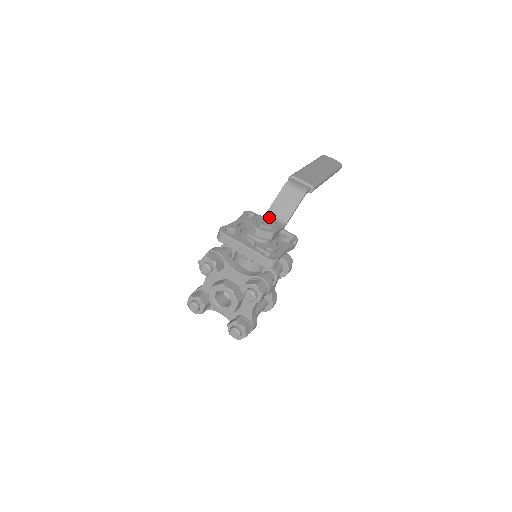
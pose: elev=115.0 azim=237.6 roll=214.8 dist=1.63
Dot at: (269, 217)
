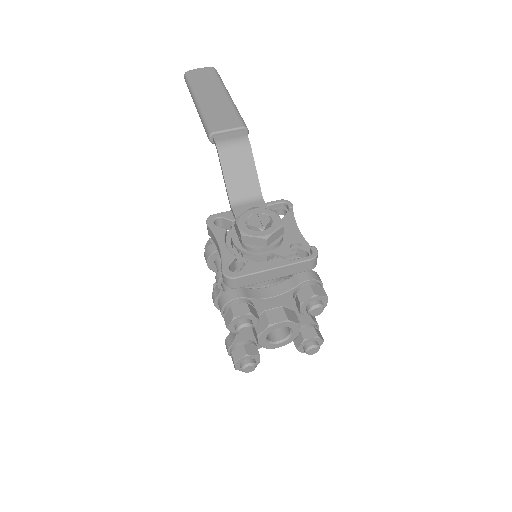
Dot at: (239, 205)
